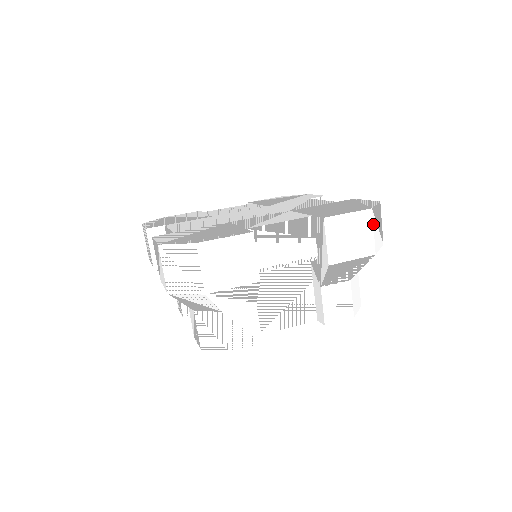
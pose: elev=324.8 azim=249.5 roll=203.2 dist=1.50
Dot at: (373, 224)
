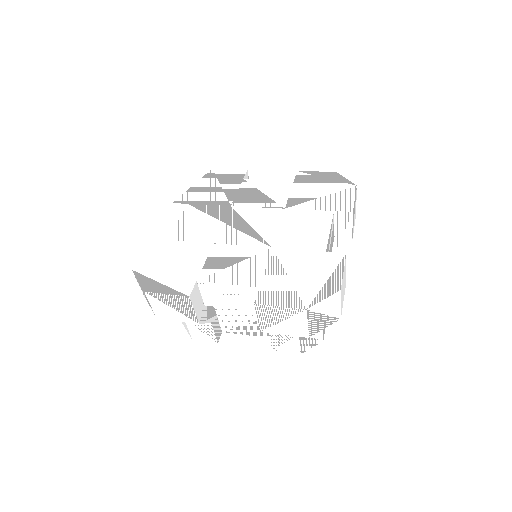
Dot at: (308, 319)
